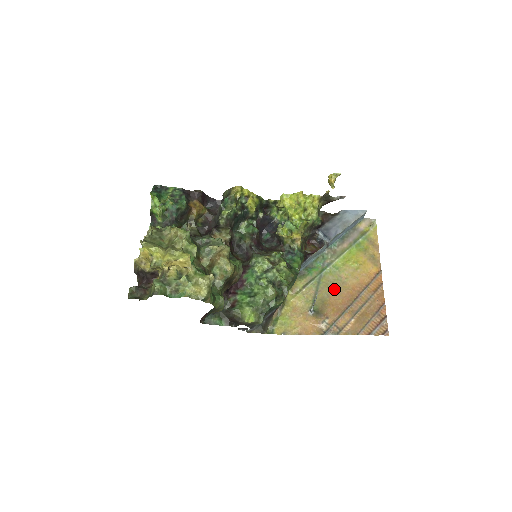
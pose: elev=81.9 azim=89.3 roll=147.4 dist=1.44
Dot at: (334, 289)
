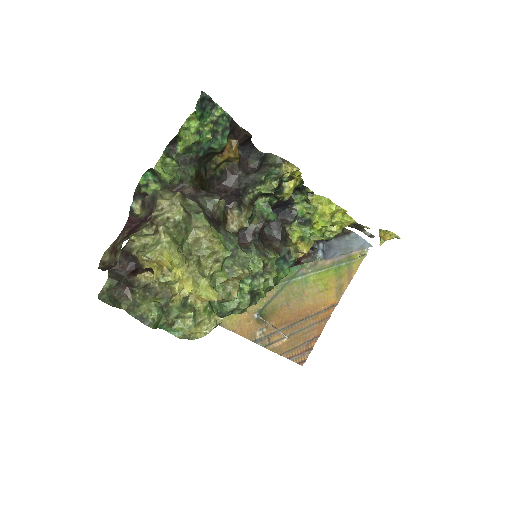
Dot at: (290, 302)
